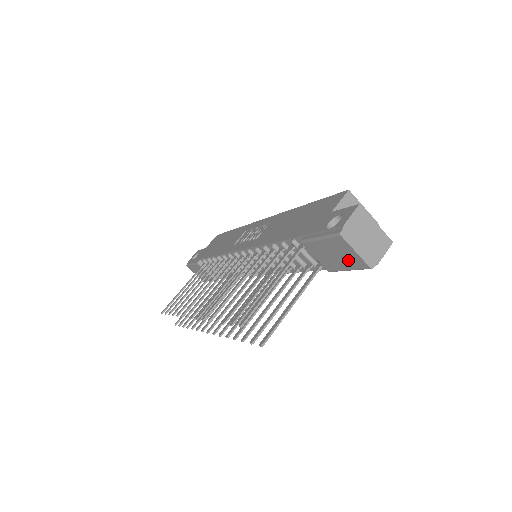
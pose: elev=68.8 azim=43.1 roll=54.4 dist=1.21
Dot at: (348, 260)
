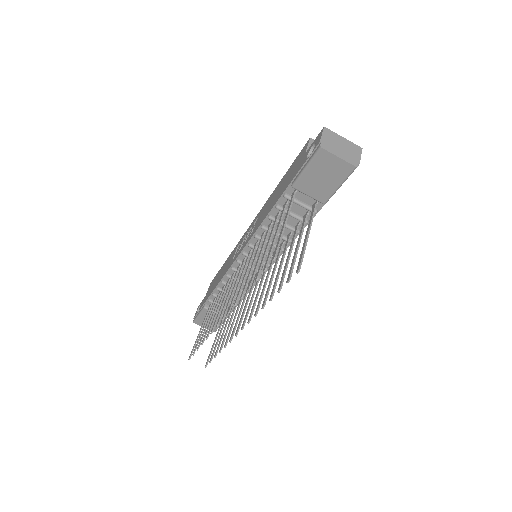
Dot at: (335, 173)
